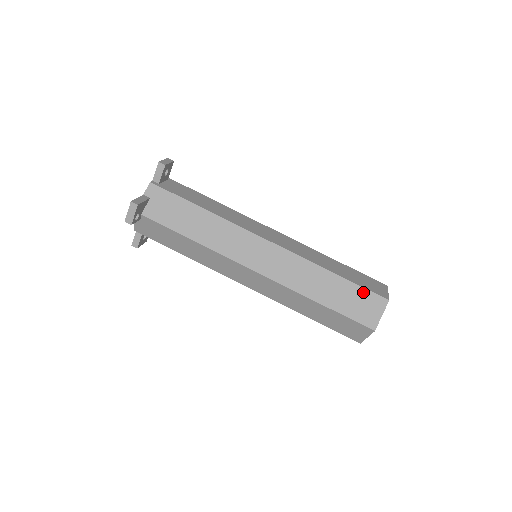
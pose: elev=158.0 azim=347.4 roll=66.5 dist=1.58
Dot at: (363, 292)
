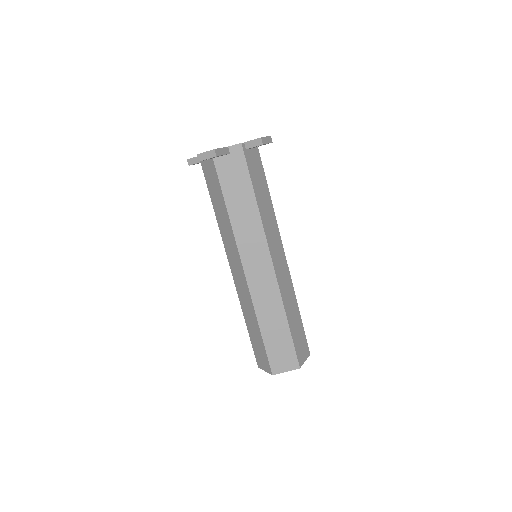
Dot at: (291, 349)
